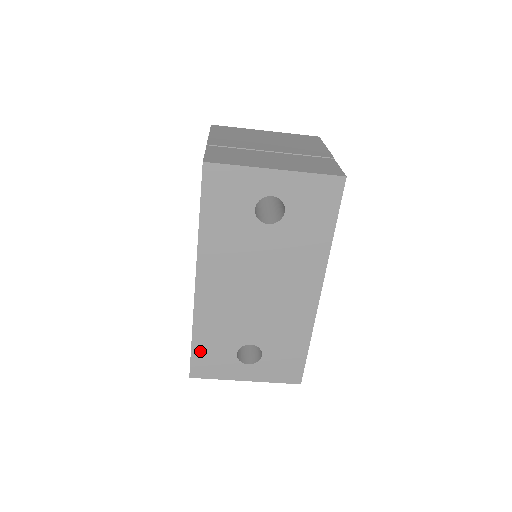
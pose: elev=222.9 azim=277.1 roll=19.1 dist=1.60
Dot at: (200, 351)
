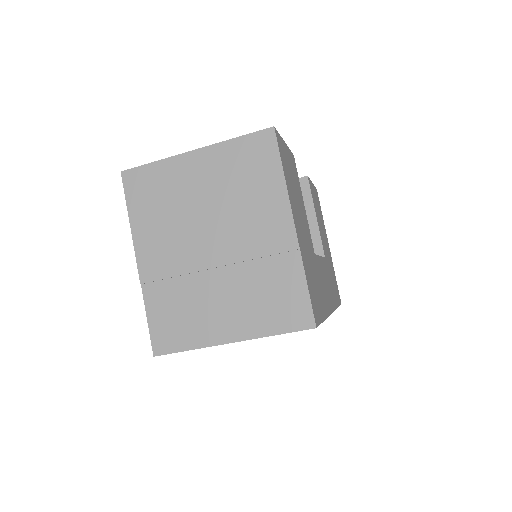
Dot at: occluded
